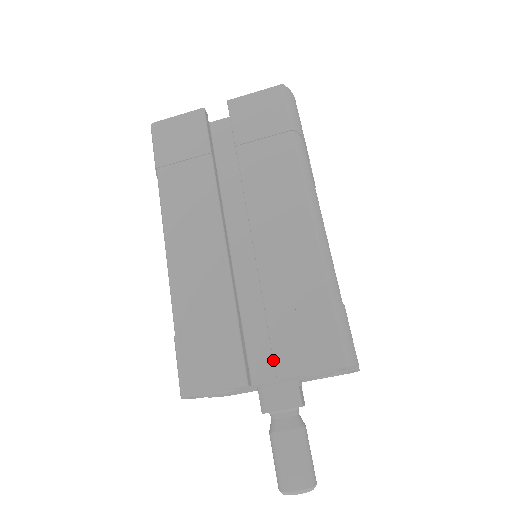
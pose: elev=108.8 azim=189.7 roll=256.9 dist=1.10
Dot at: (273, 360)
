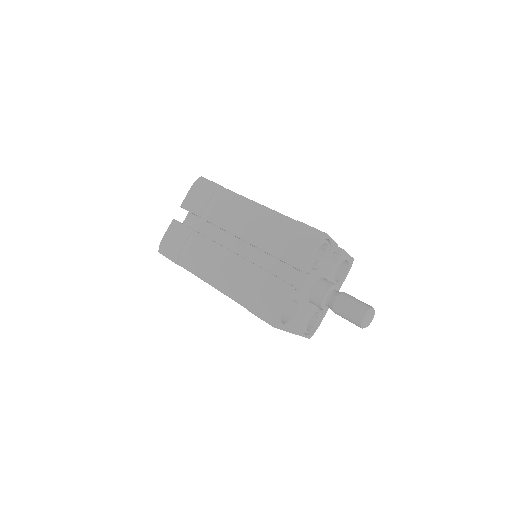
Dot at: occluded
